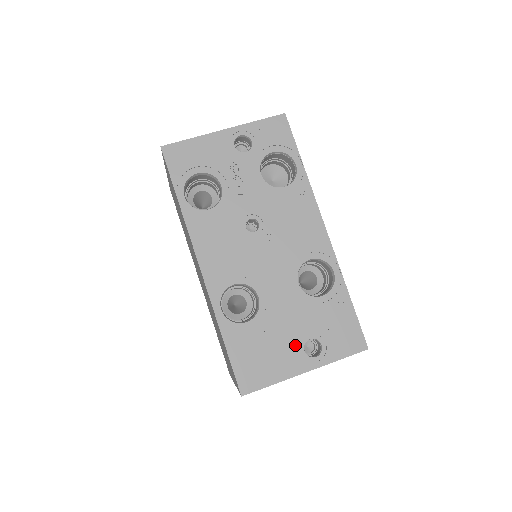
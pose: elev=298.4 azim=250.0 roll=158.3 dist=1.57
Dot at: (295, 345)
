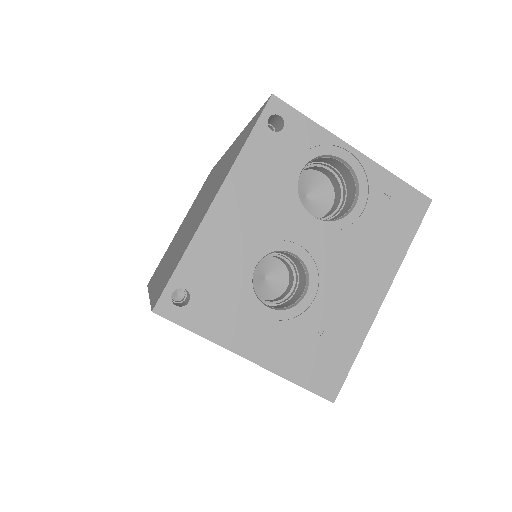
Dot at: occluded
